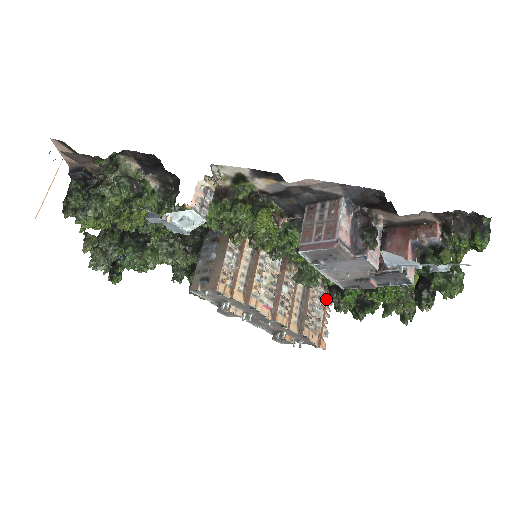
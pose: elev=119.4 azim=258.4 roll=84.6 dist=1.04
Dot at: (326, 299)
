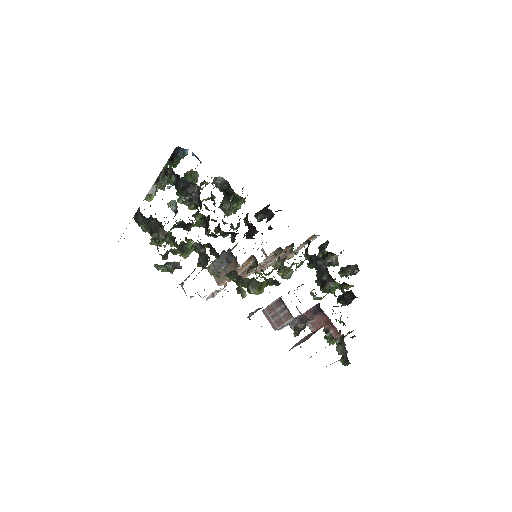
Dot at: occluded
